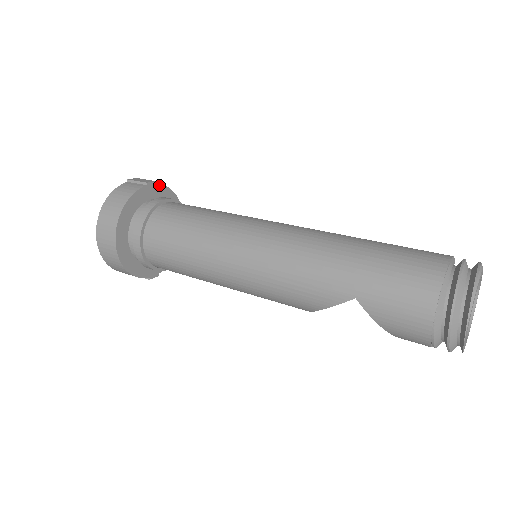
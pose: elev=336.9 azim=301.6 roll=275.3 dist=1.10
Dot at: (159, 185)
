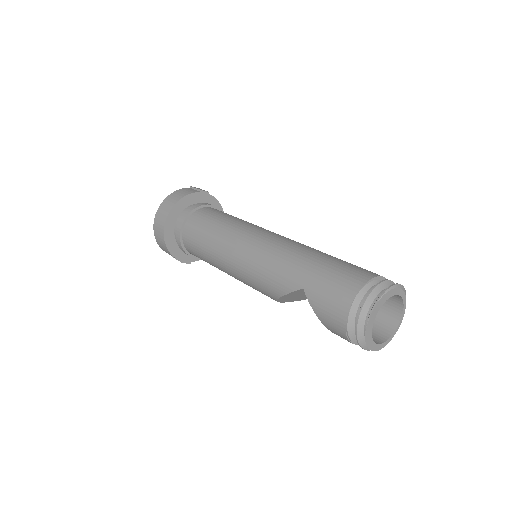
Dot at: (211, 196)
